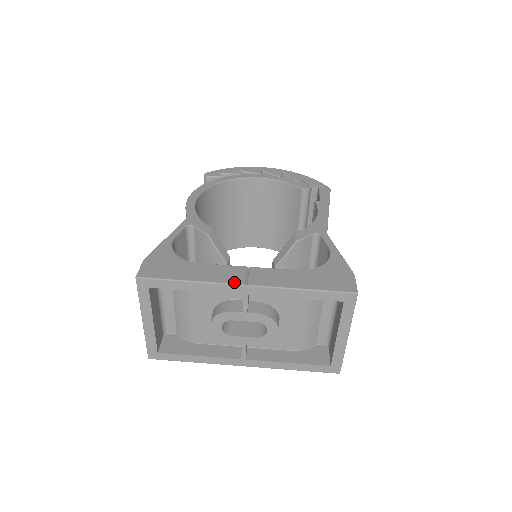
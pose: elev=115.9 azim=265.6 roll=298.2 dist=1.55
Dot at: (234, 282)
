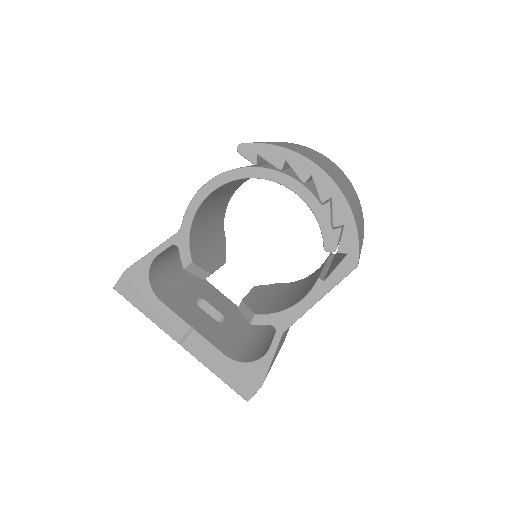
Dot at: (173, 337)
